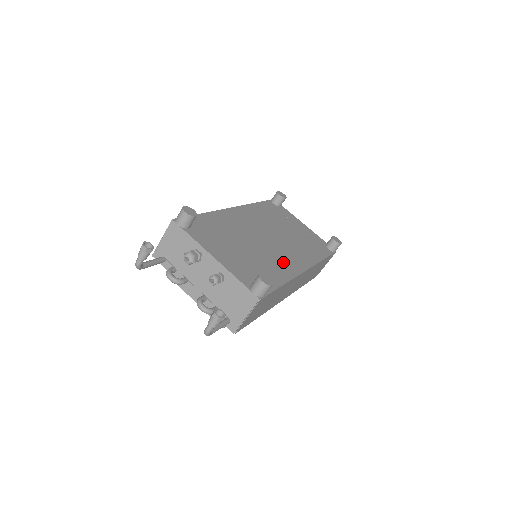
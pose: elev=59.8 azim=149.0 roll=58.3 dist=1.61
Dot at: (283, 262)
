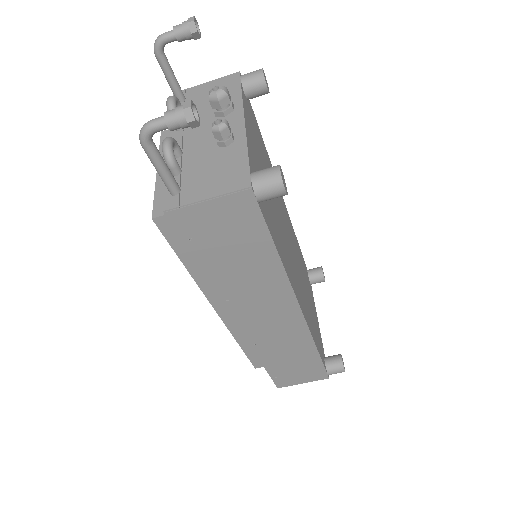
Dot at: (290, 264)
